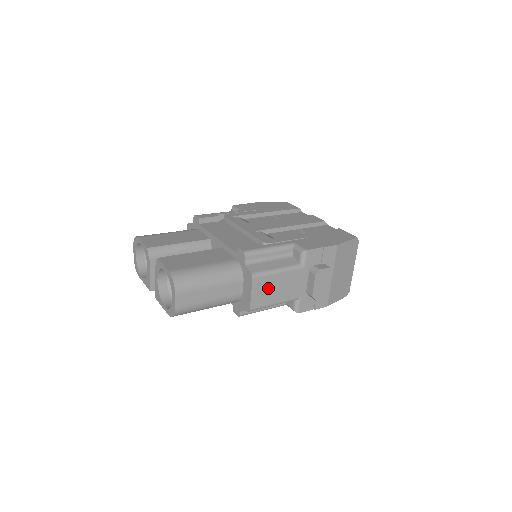
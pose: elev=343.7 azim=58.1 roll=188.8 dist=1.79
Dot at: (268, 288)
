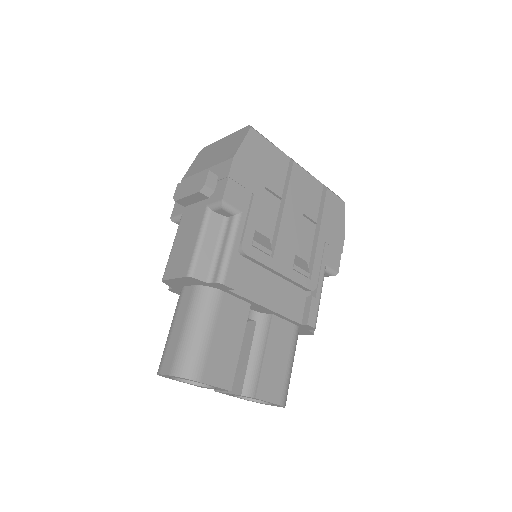
Dot at: occluded
